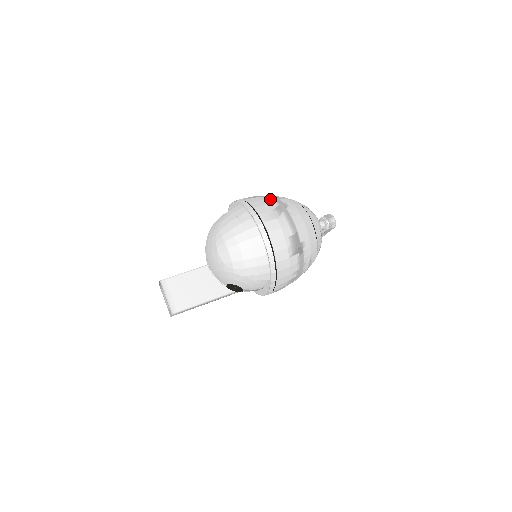
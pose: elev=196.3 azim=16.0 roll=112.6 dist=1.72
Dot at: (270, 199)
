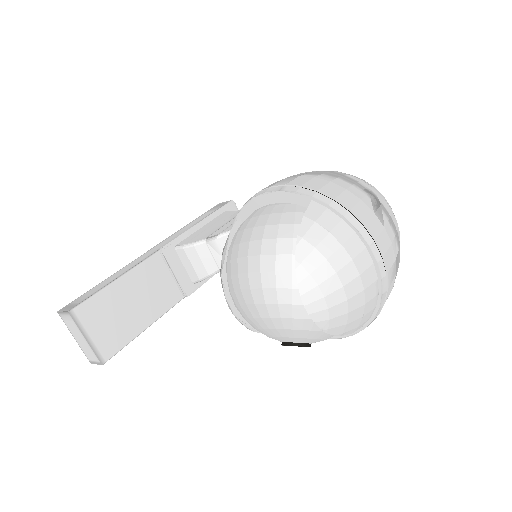
Dot at: (352, 185)
